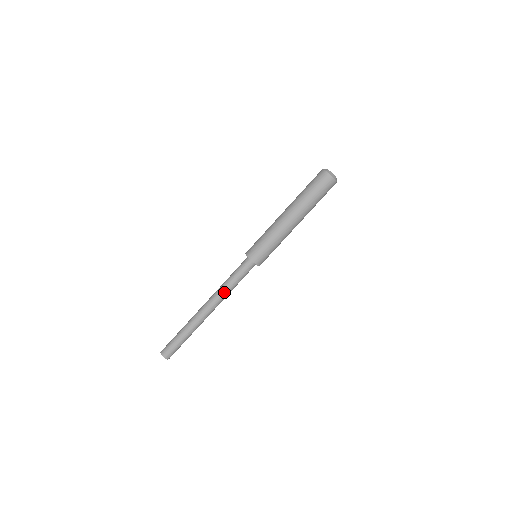
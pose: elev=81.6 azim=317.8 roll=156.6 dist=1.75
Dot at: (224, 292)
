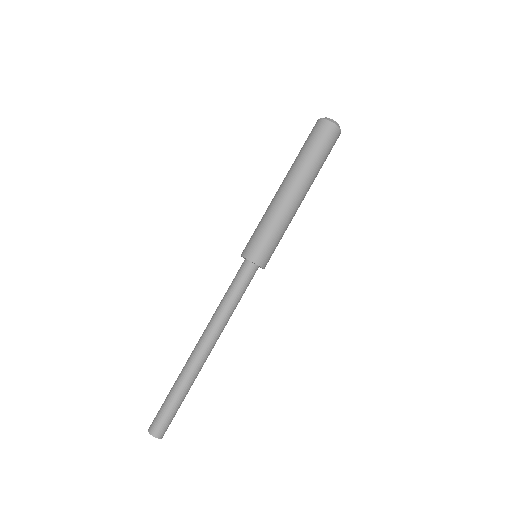
Dot at: (227, 319)
